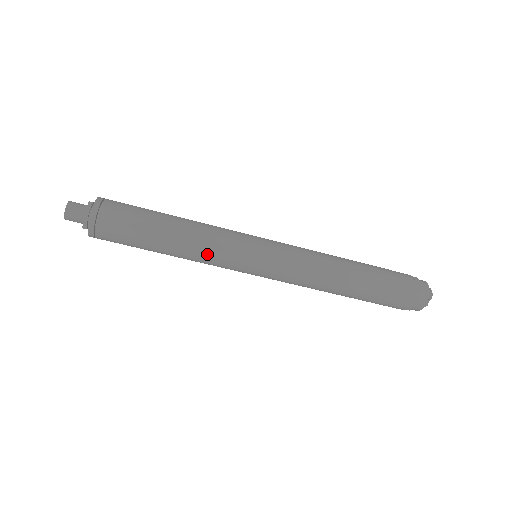
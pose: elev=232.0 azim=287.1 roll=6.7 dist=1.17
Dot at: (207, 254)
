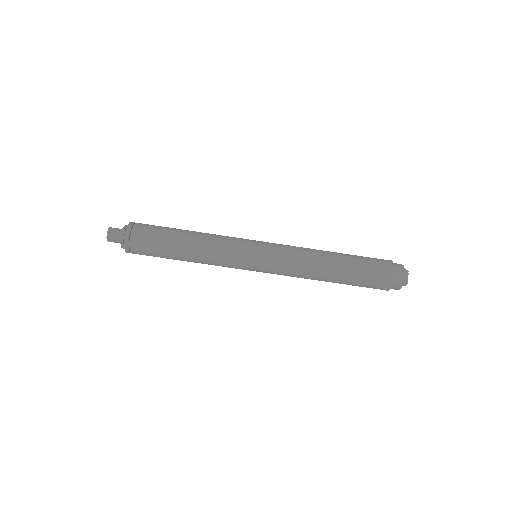
Dot at: (217, 247)
